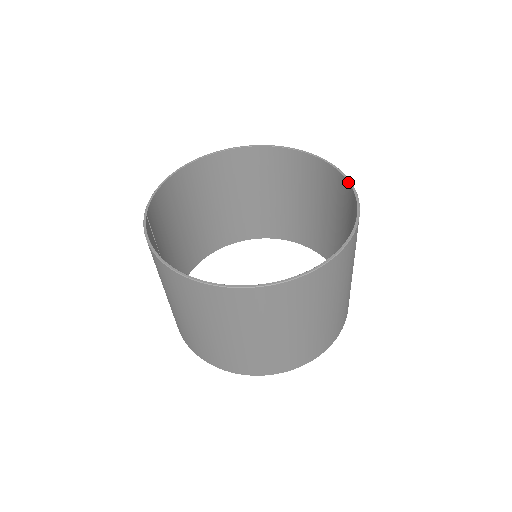
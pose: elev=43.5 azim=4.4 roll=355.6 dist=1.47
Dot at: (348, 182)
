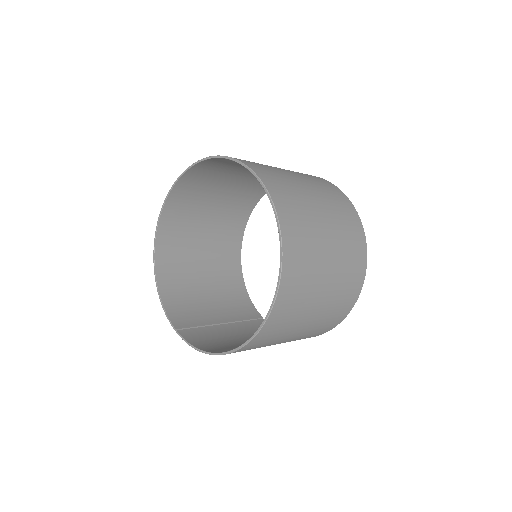
Dot at: occluded
